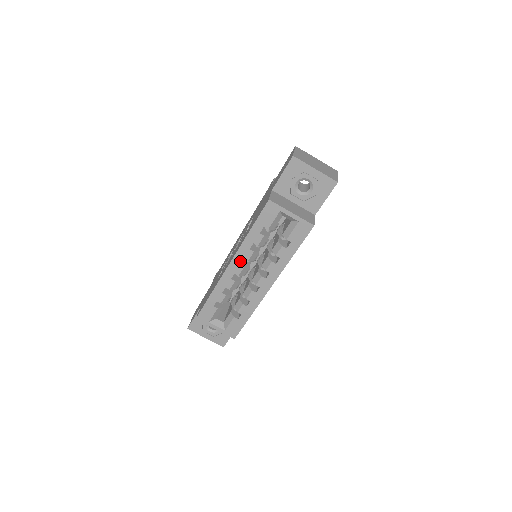
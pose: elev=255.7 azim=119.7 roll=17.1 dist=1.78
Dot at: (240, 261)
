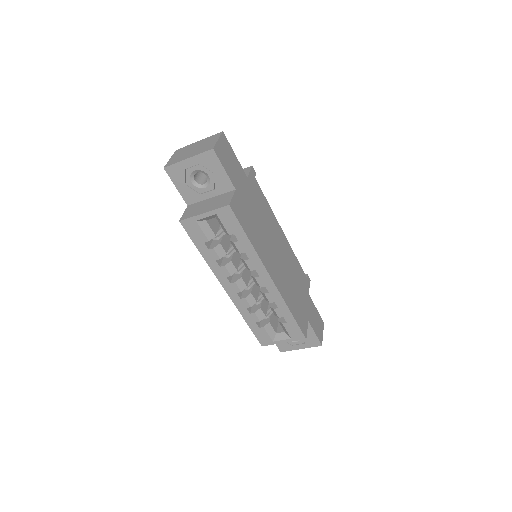
Dot at: (227, 281)
